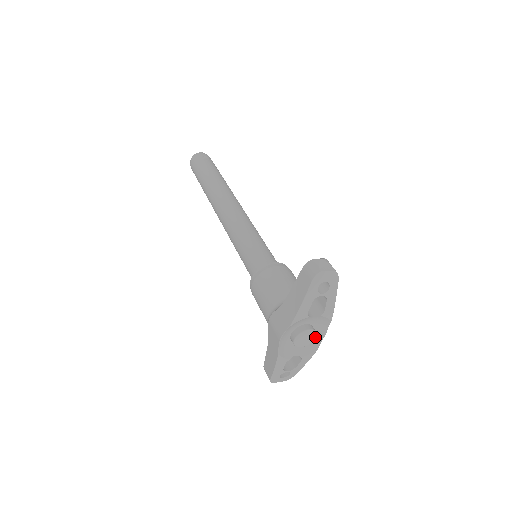
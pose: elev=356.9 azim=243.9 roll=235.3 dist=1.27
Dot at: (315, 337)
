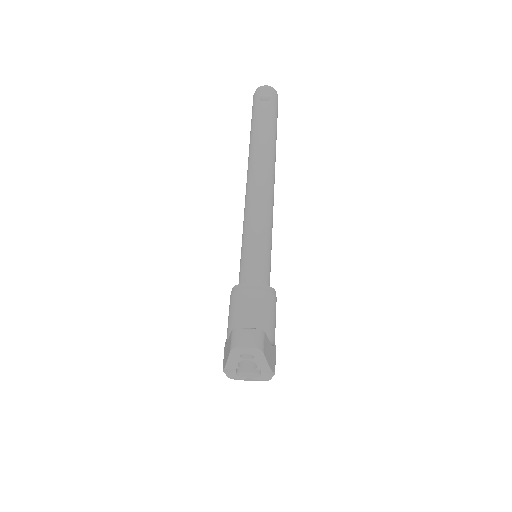
Dot at: occluded
